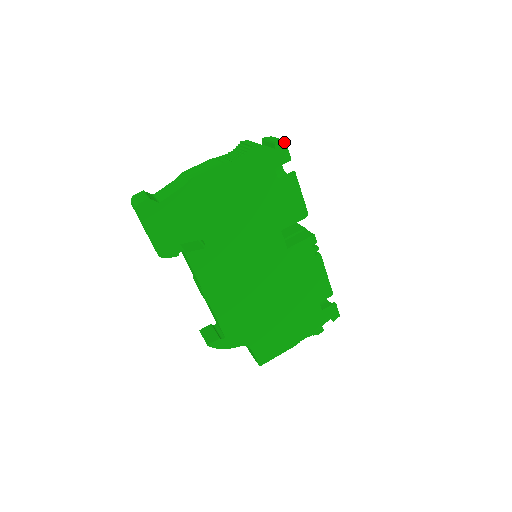
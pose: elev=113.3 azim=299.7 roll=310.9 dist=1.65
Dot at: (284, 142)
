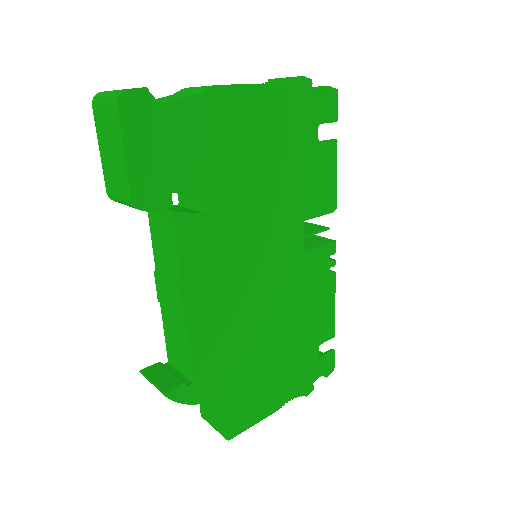
Dot at: (336, 91)
